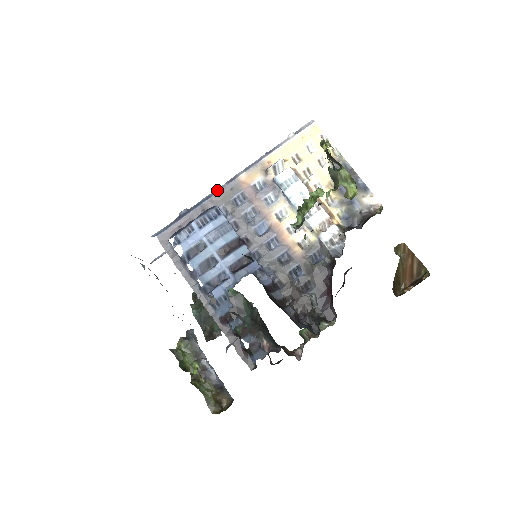
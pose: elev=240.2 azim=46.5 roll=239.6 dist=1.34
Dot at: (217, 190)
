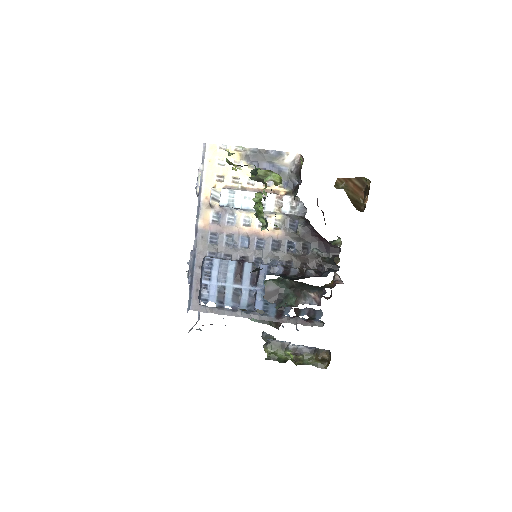
Dot at: (194, 247)
